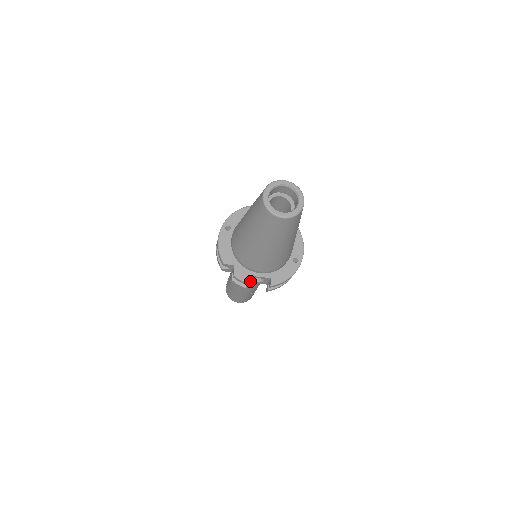
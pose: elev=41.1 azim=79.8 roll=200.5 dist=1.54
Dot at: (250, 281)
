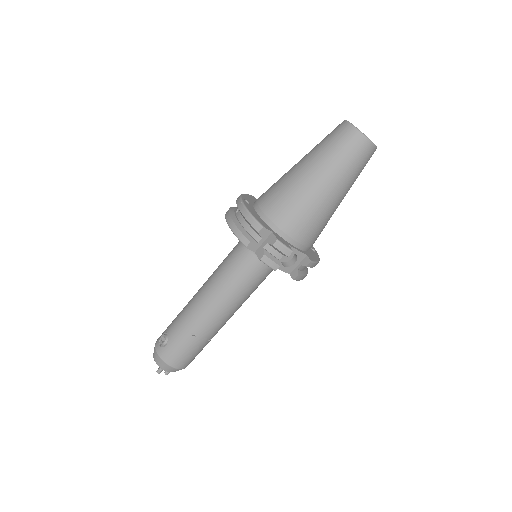
Dot at: occluded
